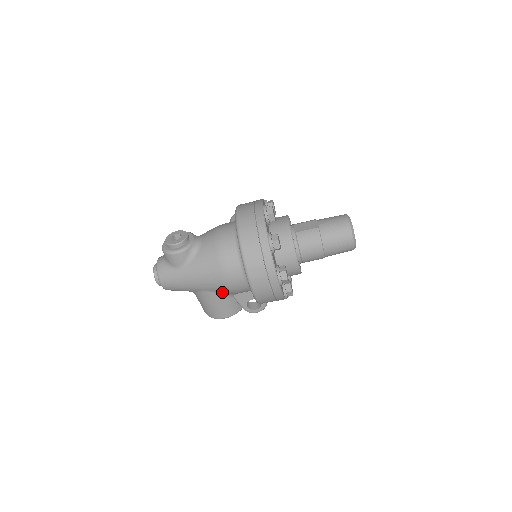
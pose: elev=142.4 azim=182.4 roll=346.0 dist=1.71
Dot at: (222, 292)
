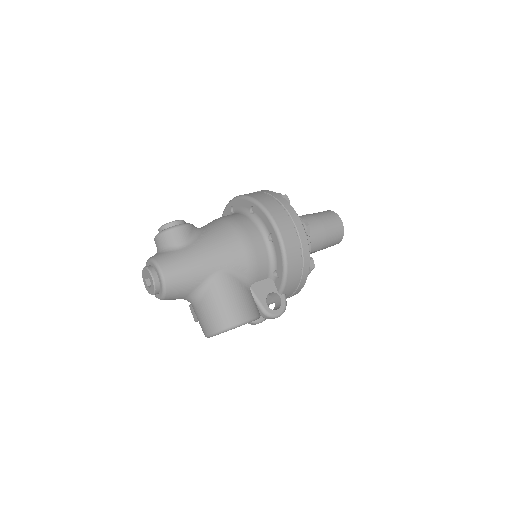
Dot at: (240, 271)
